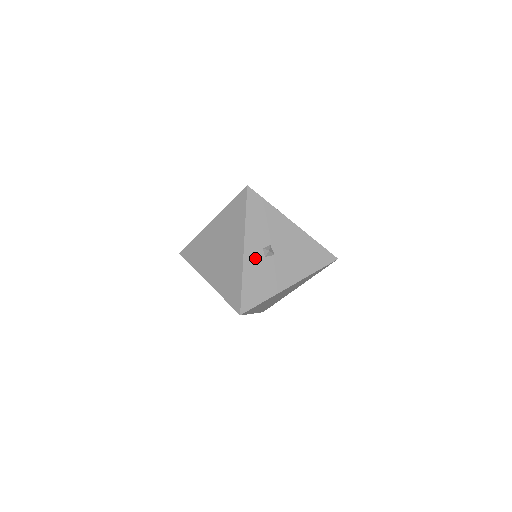
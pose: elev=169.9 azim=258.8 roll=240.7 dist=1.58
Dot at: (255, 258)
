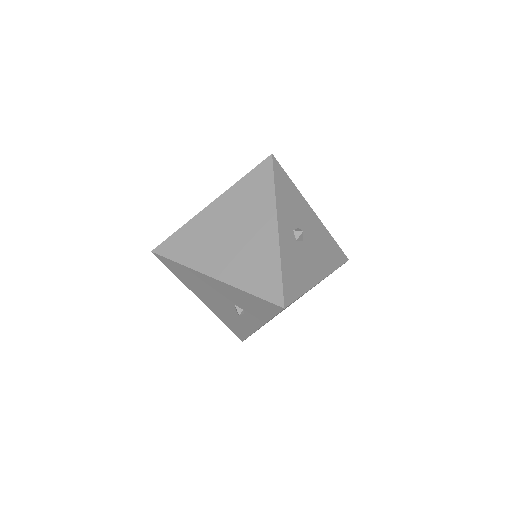
Dot at: (288, 239)
